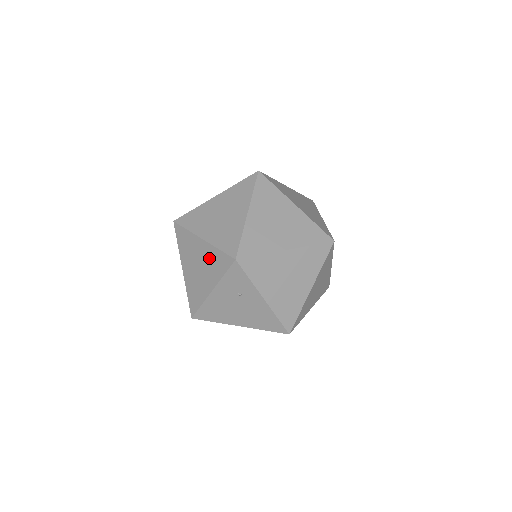
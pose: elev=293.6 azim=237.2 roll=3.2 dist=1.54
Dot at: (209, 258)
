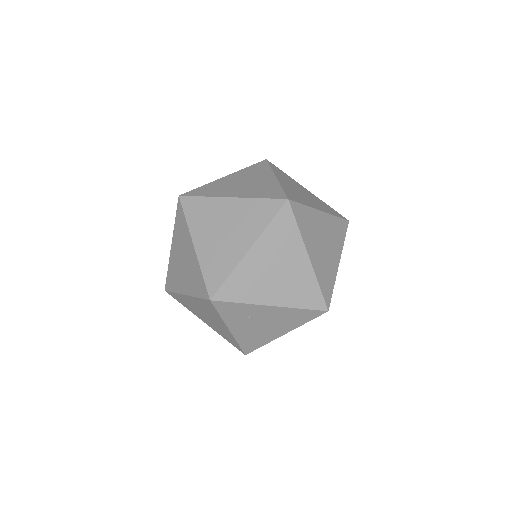
Dot at: (202, 307)
